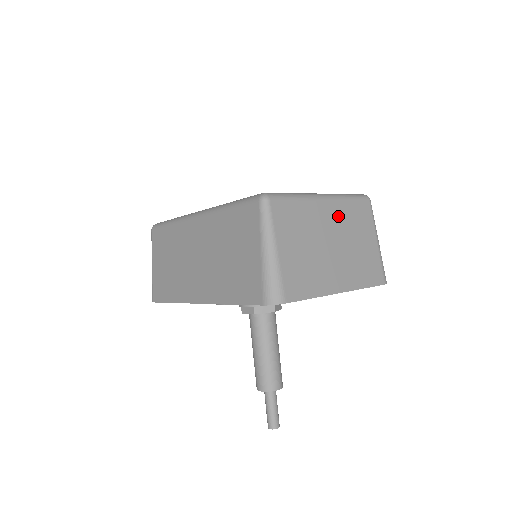
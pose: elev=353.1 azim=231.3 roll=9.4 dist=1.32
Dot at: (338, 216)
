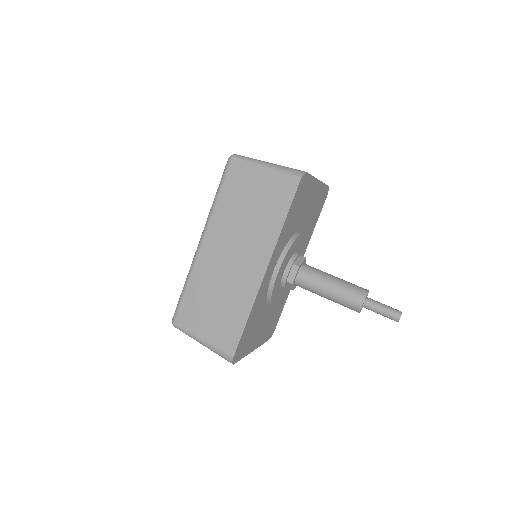
Dot at: occluded
